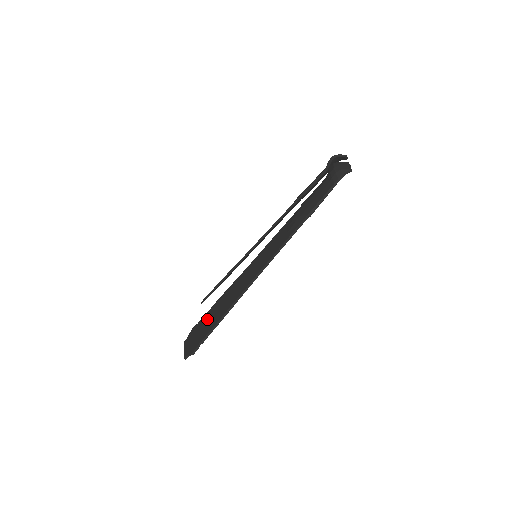
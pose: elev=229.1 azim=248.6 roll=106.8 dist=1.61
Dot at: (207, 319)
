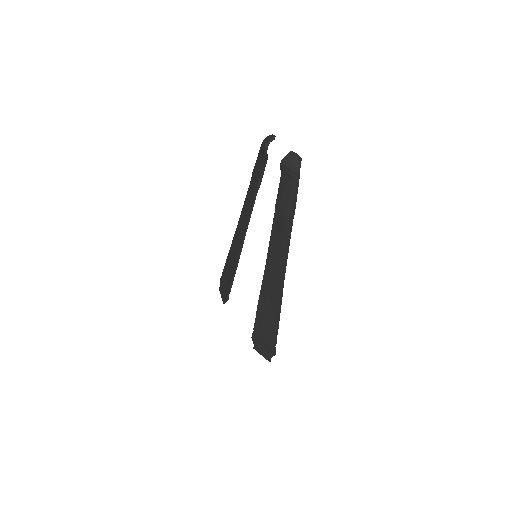
Dot at: (262, 326)
